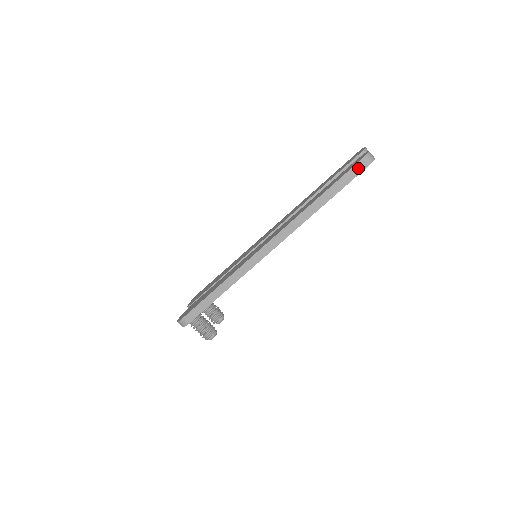
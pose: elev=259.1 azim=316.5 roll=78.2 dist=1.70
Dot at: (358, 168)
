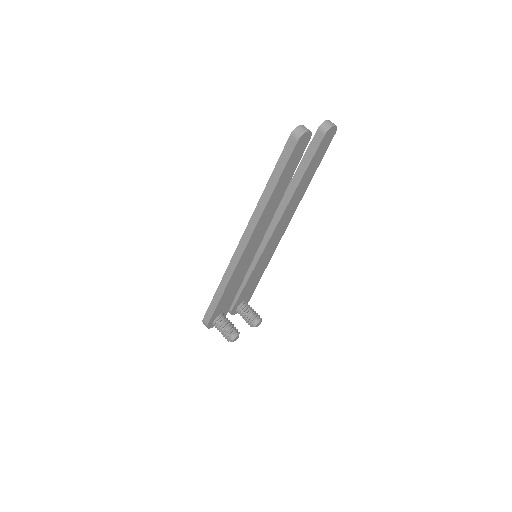
Dot at: (289, 146)
